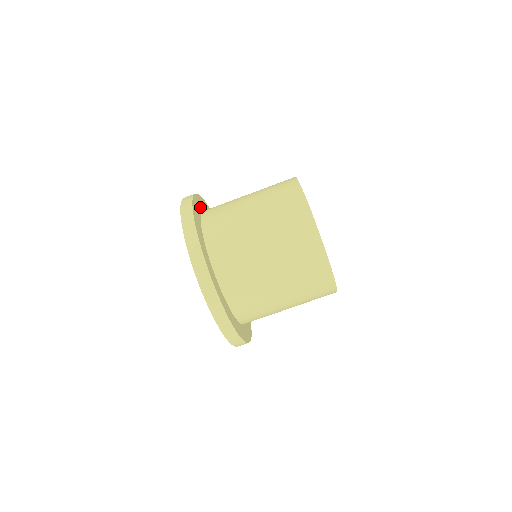
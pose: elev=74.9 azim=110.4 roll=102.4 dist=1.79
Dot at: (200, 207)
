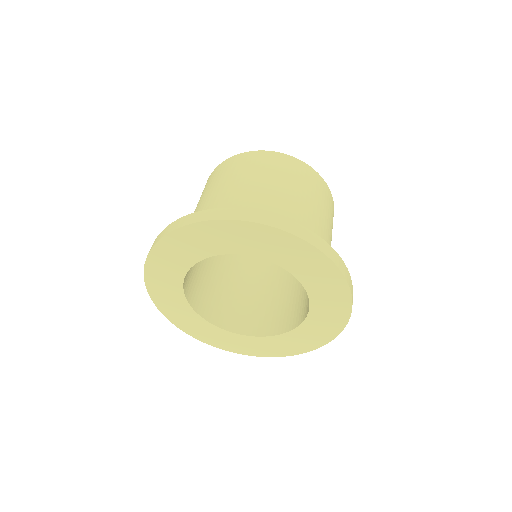
Dot at: occluded
